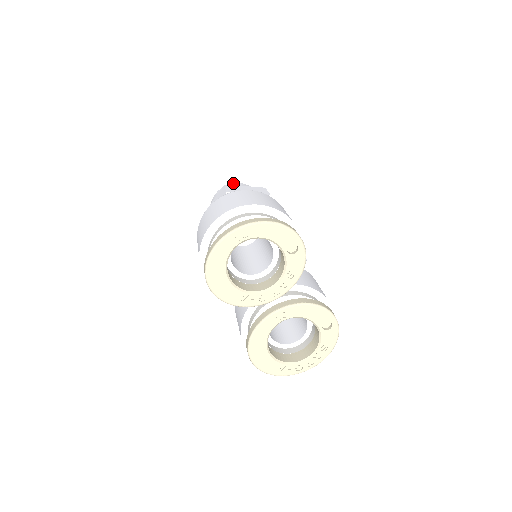
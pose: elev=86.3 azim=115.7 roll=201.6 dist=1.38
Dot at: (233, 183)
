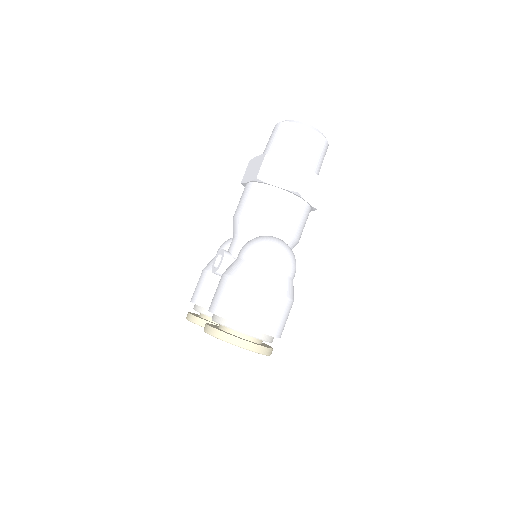
Dot at: (322, 136)
